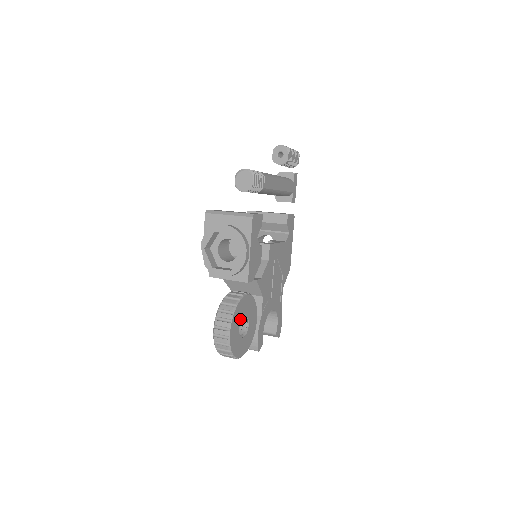
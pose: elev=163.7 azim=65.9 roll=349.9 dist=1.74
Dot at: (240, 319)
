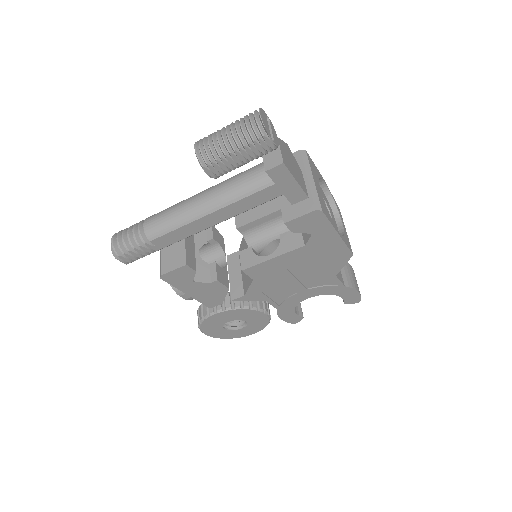
Dot at: (220, 325)
